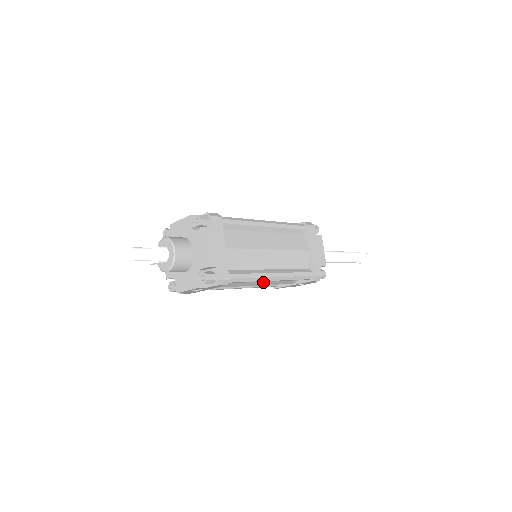
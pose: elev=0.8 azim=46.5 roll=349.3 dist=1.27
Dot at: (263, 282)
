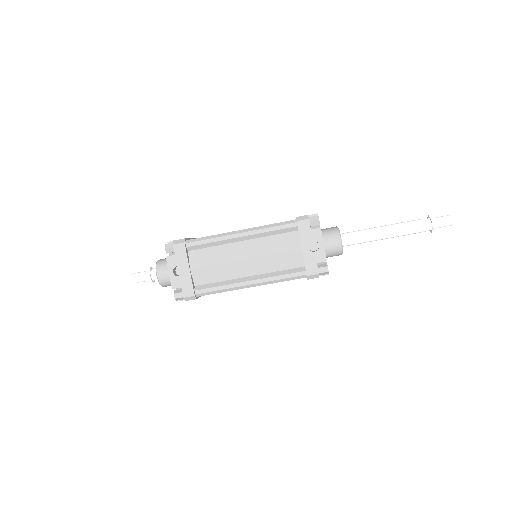
Dot at: (250, 251)
